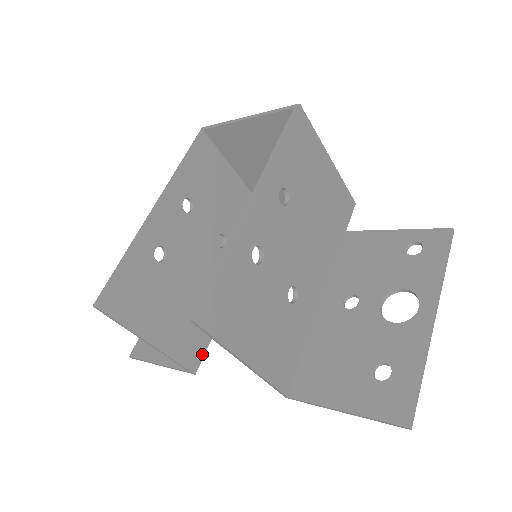
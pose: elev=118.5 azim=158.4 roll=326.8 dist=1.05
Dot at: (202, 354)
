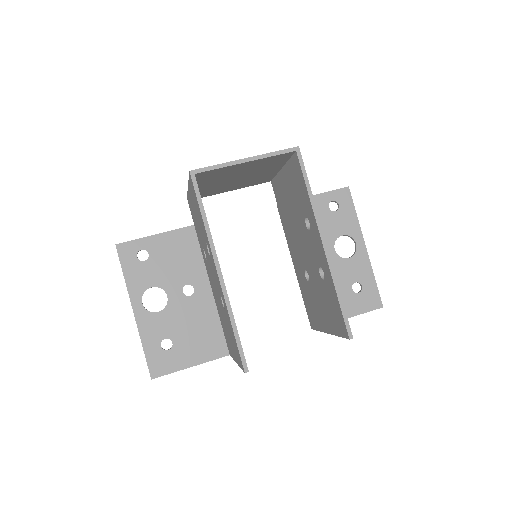
Dot at: occluded
